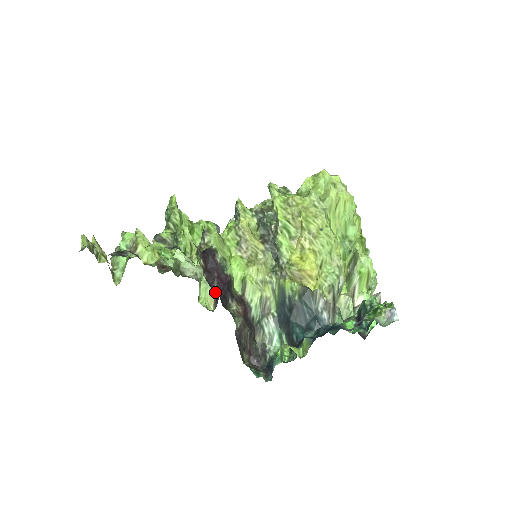
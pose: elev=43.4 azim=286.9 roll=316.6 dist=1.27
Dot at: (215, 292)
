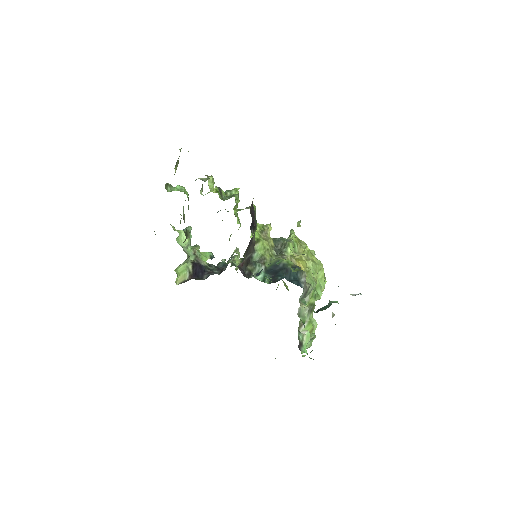
Dot at: occluded
